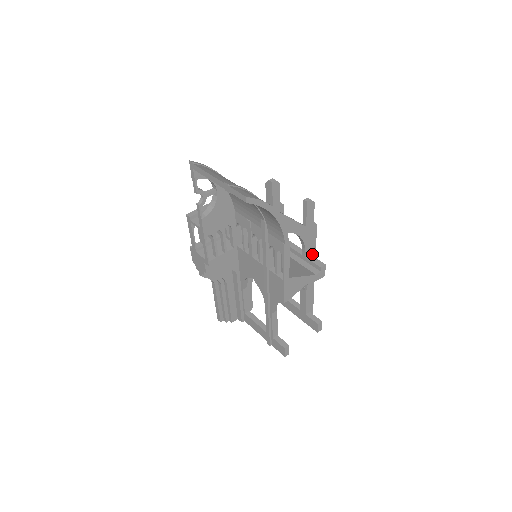
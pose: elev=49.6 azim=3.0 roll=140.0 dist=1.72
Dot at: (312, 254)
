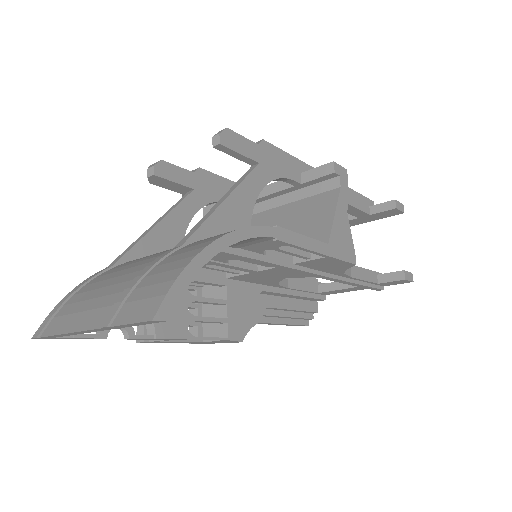
Dot at: (301, 169)
